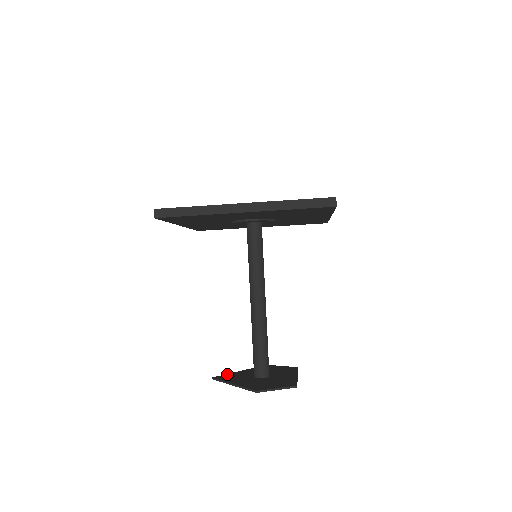
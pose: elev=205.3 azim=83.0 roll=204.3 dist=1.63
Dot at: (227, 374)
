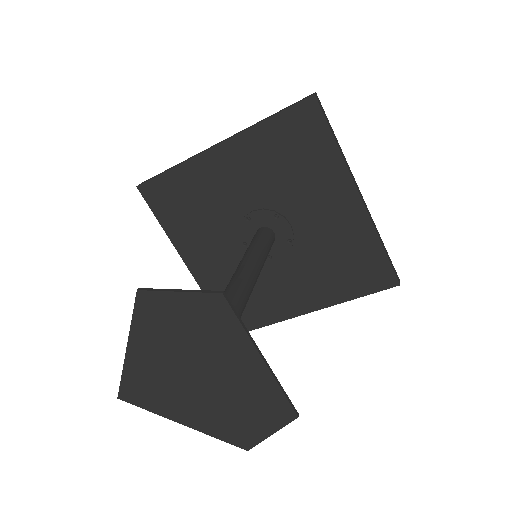
Dot at: (151, 405)
